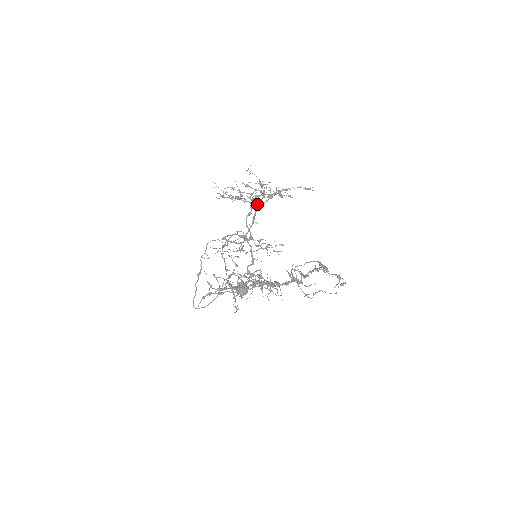
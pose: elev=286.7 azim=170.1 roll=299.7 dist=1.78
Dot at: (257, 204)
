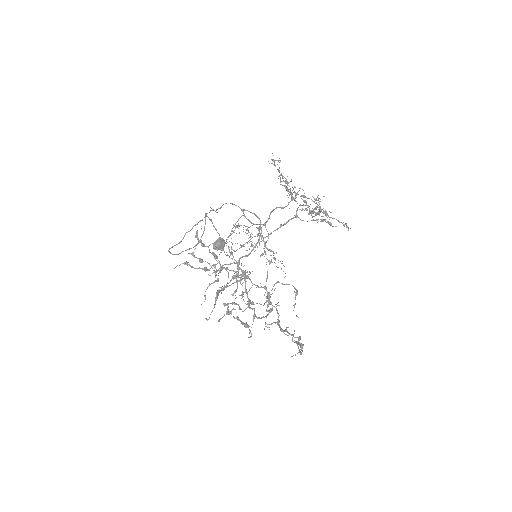
Dot at: (297, 215)
